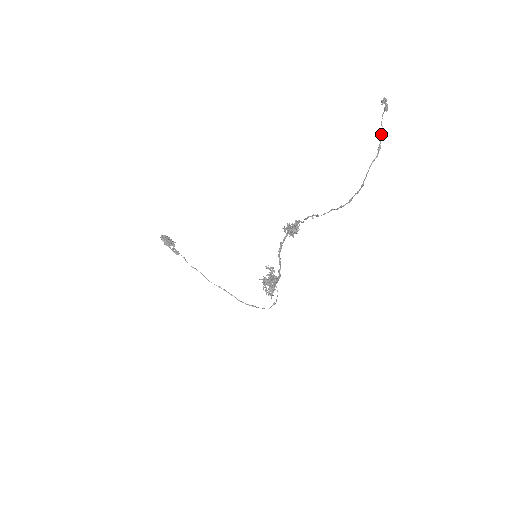
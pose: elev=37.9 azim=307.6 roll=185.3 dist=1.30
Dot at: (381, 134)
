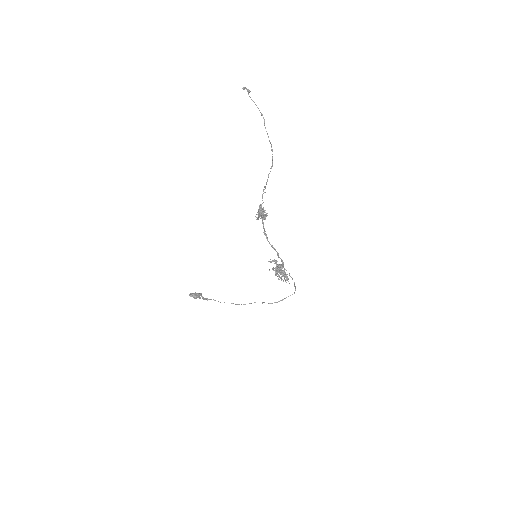
Dot at: occluded
